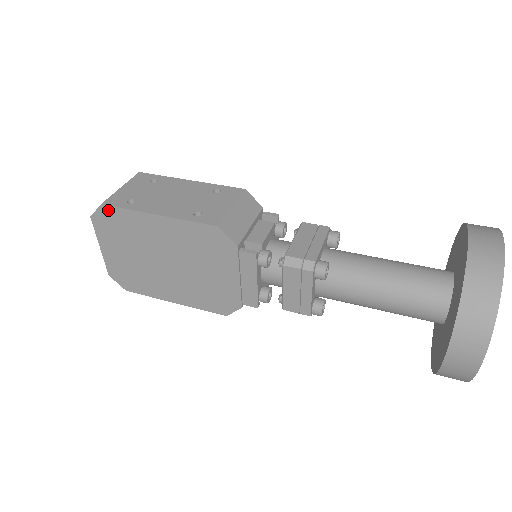
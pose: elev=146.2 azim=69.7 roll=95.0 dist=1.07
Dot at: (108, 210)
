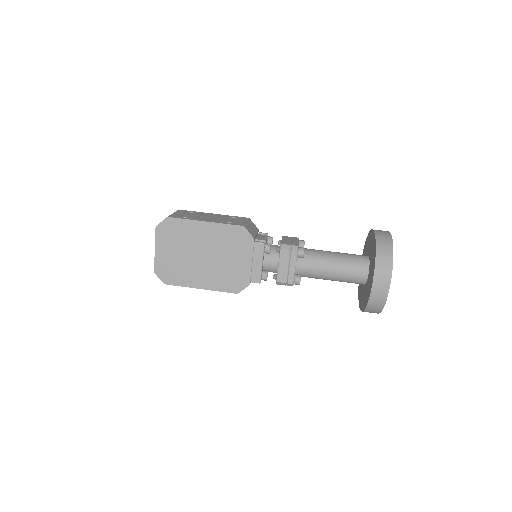
Dot at: (171, 221)
